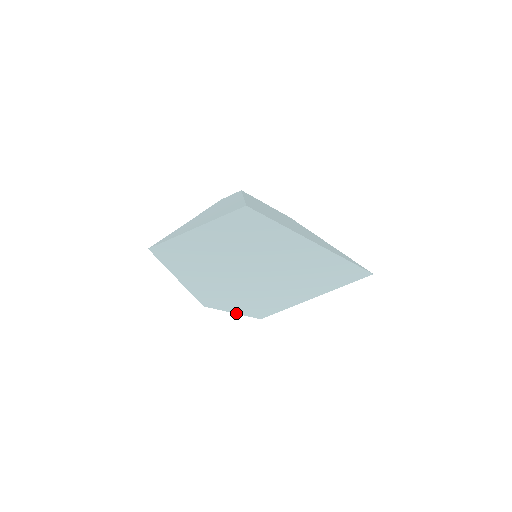
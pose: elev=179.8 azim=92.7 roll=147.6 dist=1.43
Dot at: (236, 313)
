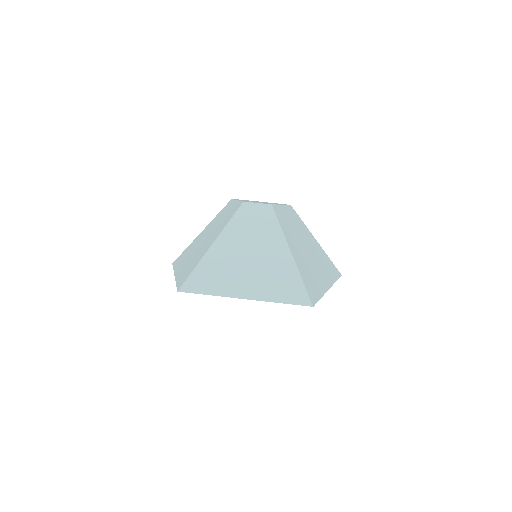
Dot at: occluded
